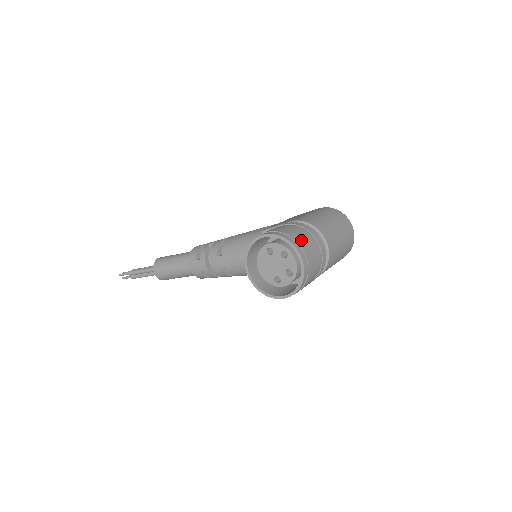
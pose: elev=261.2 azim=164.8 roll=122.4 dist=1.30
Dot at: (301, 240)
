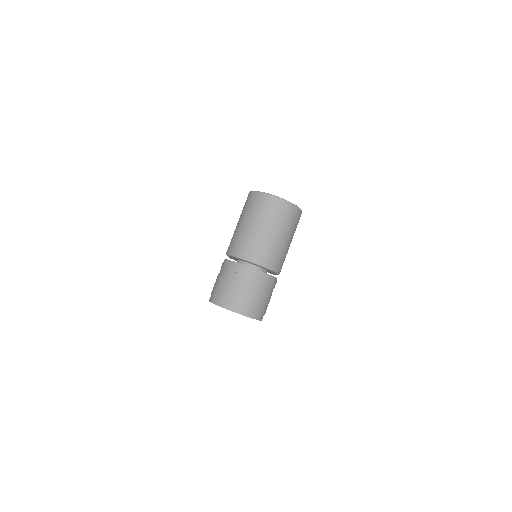
Dot at: (224, 293)
